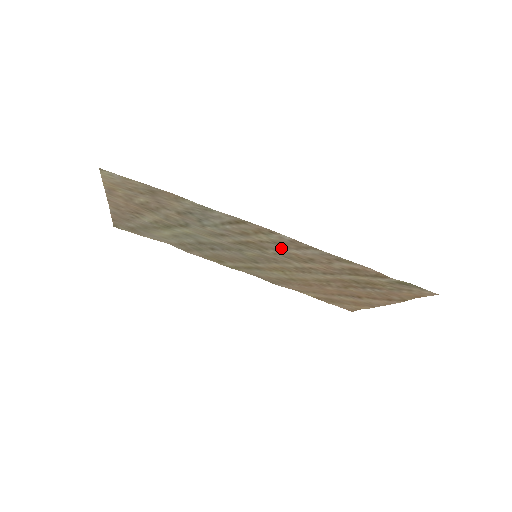
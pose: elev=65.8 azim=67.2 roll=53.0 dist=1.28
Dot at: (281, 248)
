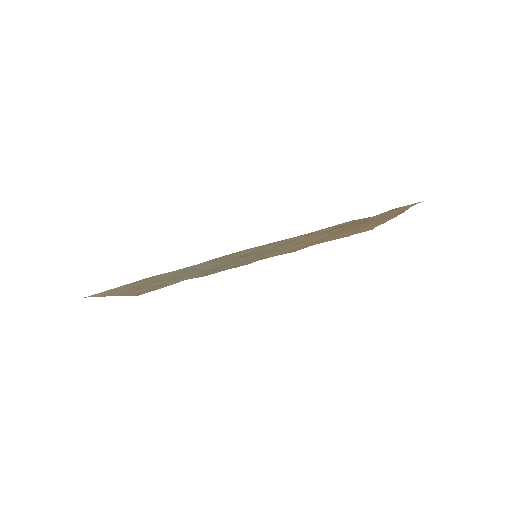
Dot at: (268, 247)
